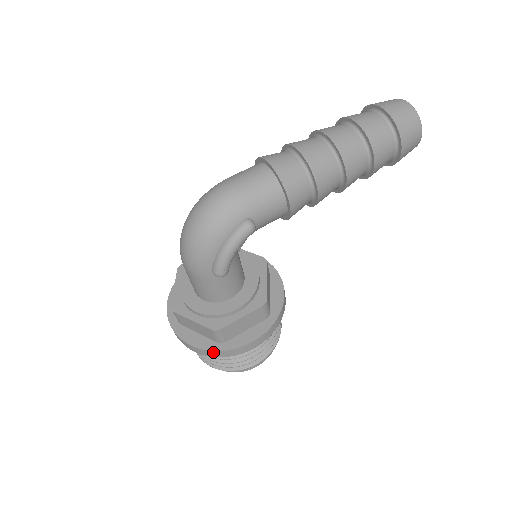
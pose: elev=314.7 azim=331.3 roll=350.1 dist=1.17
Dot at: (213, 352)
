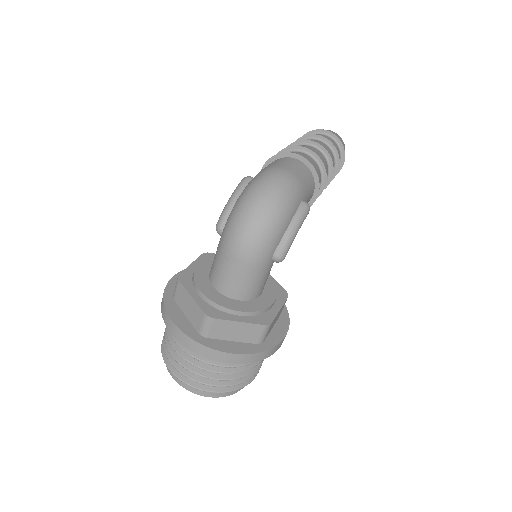
Dot at: (258, 354)
